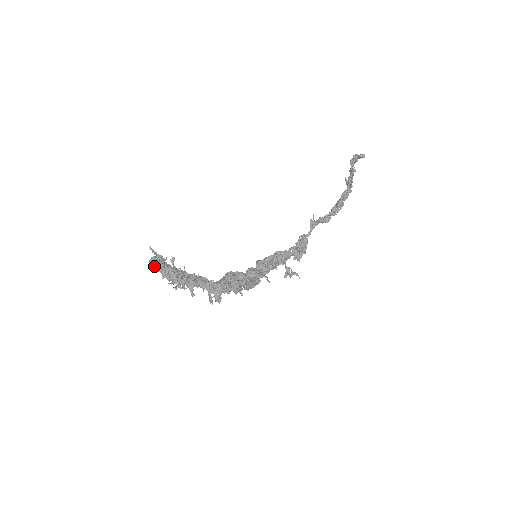
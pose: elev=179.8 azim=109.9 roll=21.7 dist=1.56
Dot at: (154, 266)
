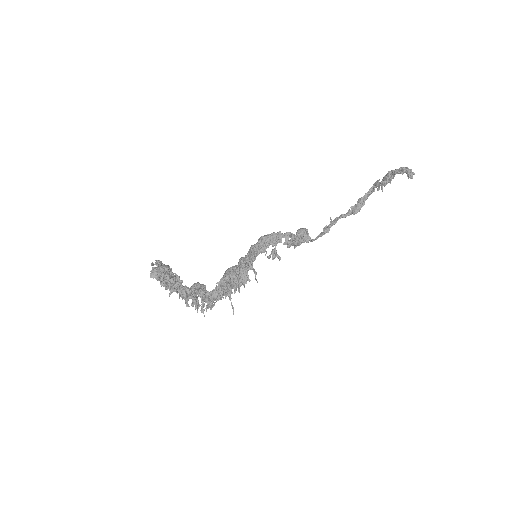
Dot at: (154, 275)
